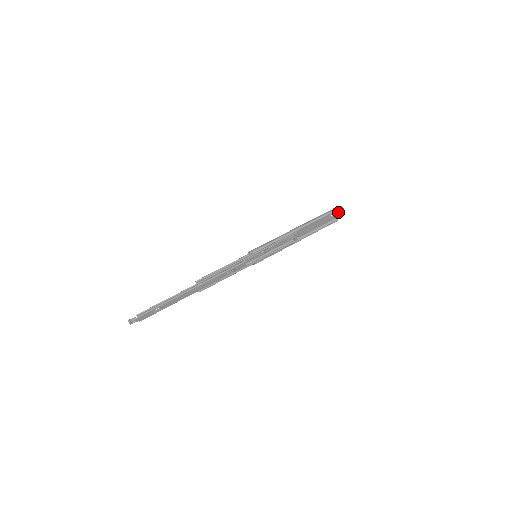
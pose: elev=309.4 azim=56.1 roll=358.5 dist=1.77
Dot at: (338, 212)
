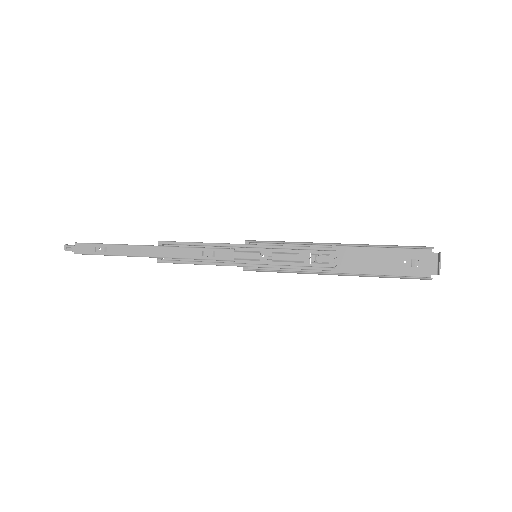
Dot at: (433, 265)
